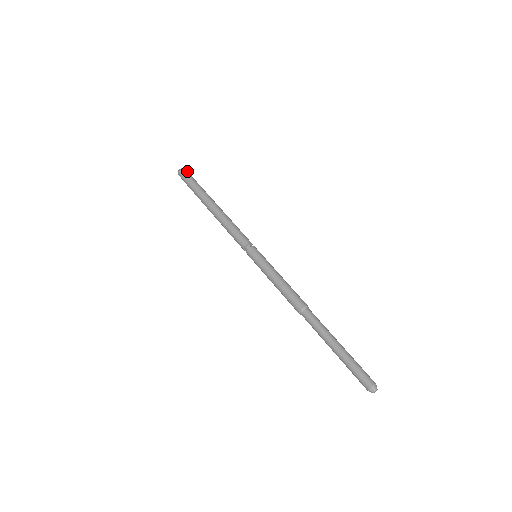
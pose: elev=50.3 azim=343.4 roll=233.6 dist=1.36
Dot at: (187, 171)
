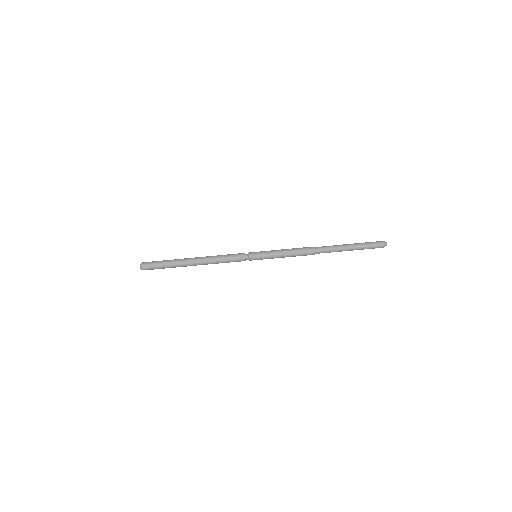
Dot at: occluded
